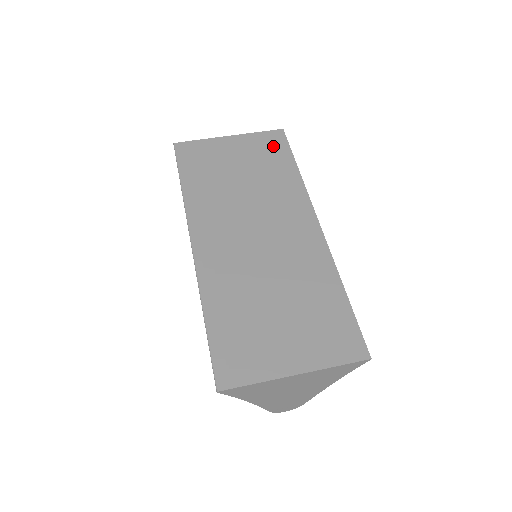
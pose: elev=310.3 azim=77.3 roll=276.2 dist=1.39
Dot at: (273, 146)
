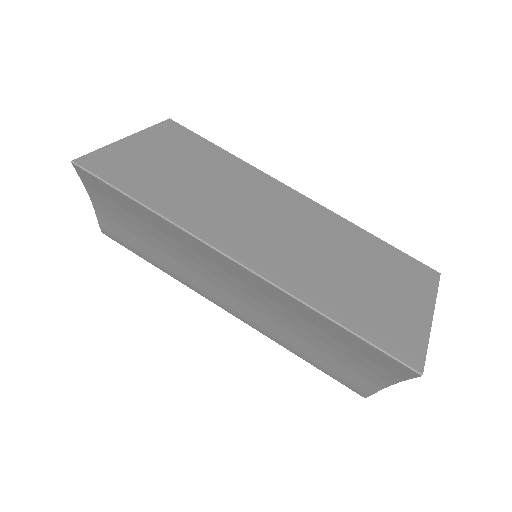
Dot at: (182, 137)
